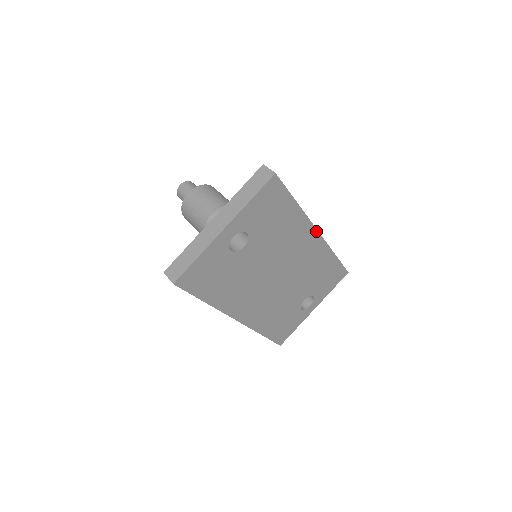
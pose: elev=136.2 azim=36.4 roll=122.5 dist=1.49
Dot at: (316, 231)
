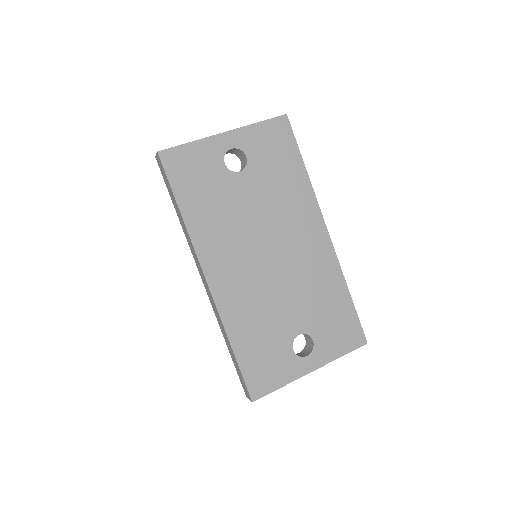
Dot at: (324, 225)
